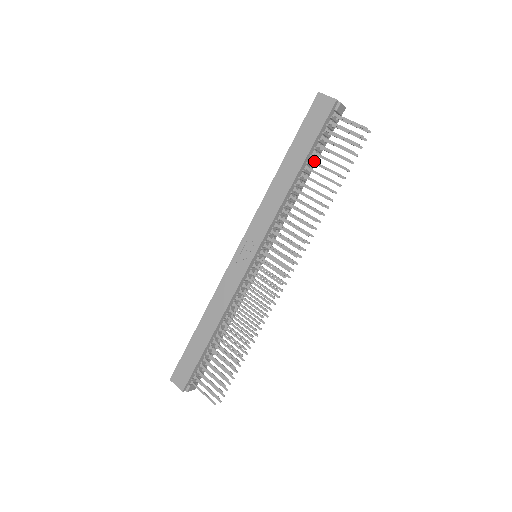
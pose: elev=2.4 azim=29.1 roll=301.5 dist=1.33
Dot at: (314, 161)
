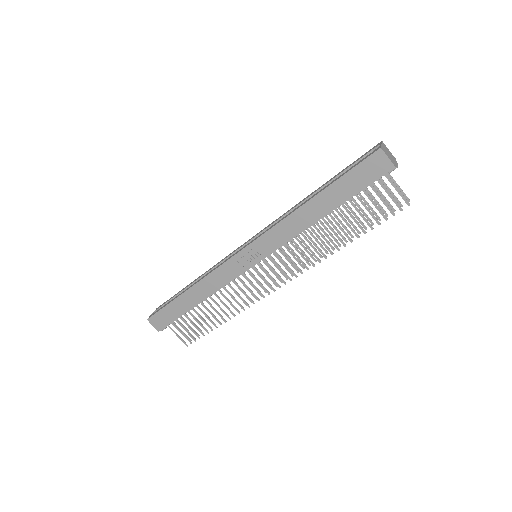
Dot at: (346, 207)
